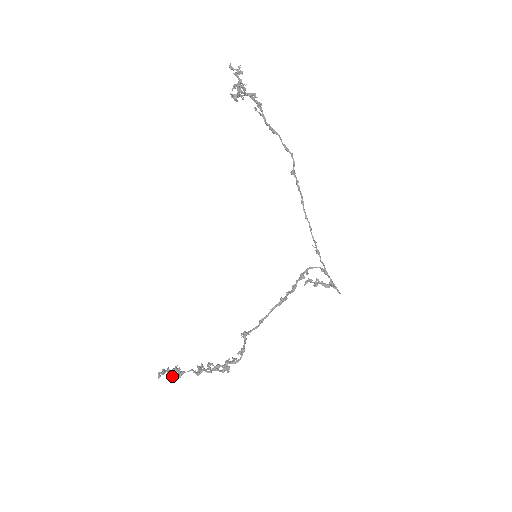
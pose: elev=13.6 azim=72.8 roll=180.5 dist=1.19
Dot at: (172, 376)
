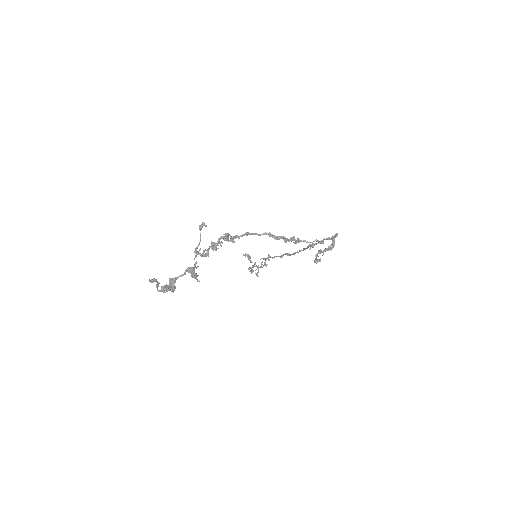
Dot at: (165, 288)
